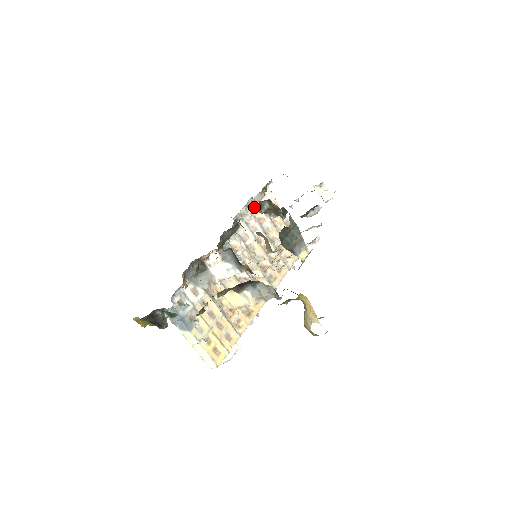
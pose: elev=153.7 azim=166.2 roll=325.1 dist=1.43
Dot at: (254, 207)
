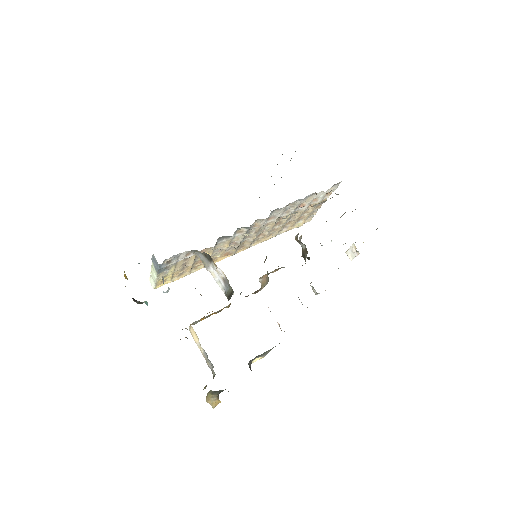
Dot at: (308, 198)
